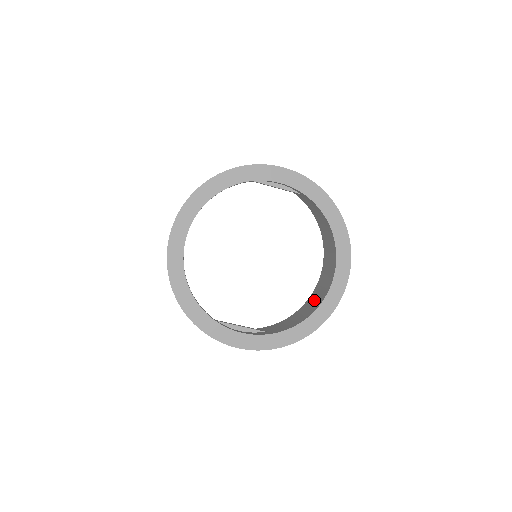
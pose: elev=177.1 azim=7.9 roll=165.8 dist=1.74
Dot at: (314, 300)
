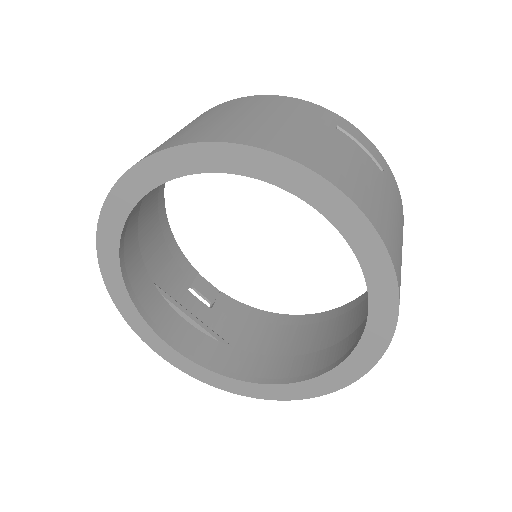
Dot at: (312, 337)
